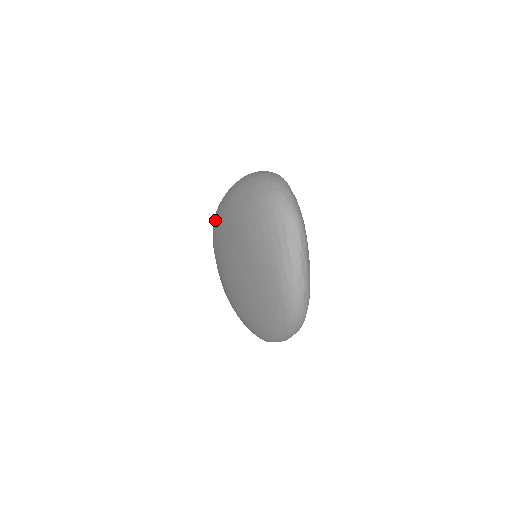
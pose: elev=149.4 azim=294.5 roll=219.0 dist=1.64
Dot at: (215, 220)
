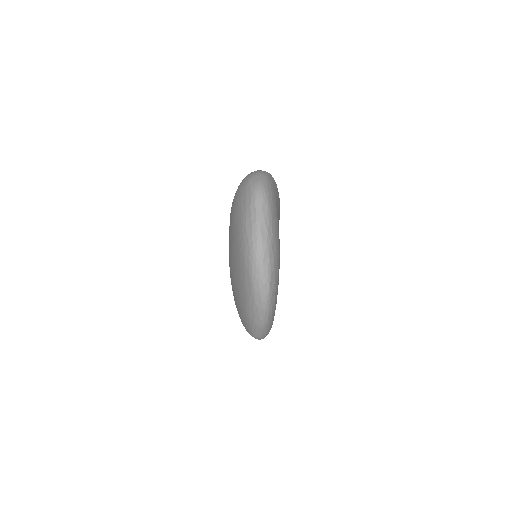
Dot at: occluded
